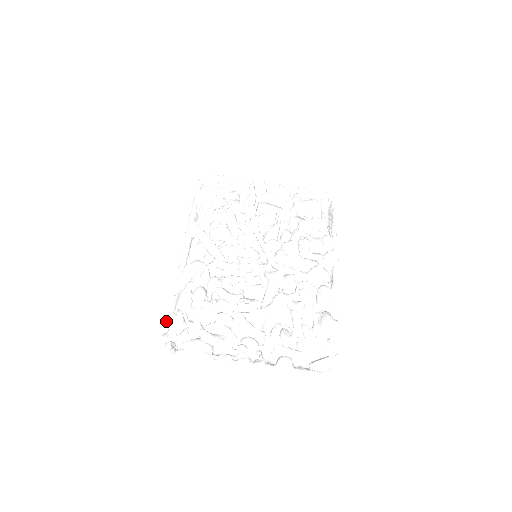
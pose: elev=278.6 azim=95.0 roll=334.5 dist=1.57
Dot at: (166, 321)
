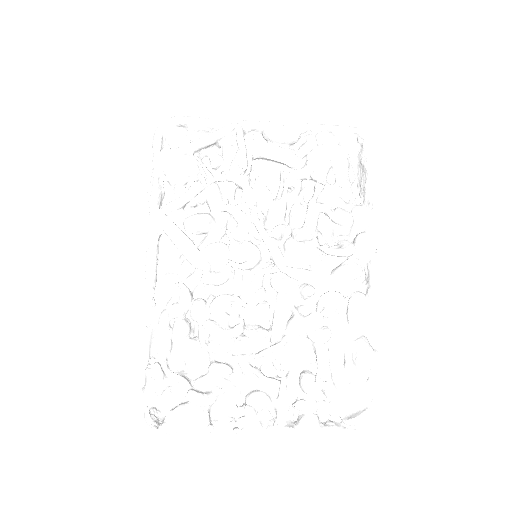
Dot at: (140, 368)
